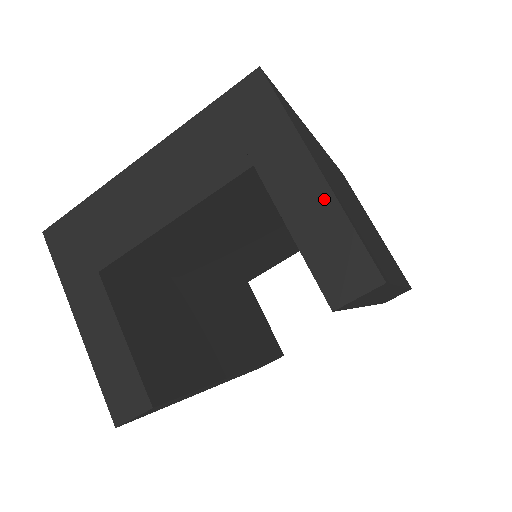
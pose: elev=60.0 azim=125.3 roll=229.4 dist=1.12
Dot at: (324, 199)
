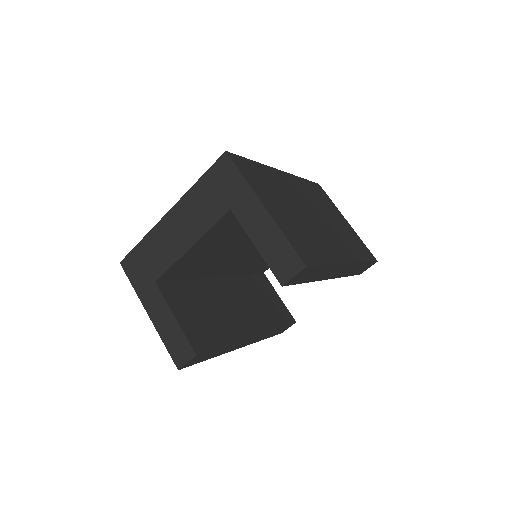
Dot at: (269, 224)
